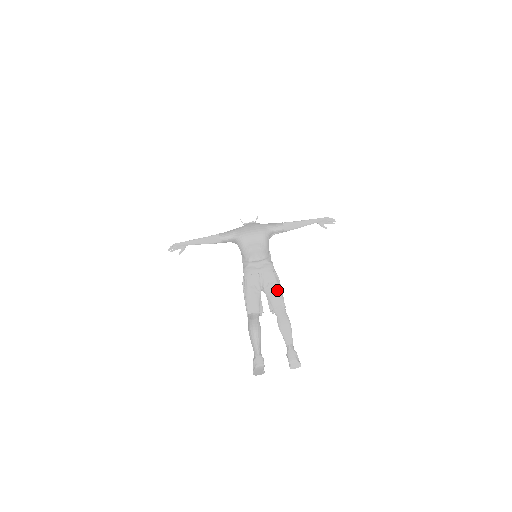
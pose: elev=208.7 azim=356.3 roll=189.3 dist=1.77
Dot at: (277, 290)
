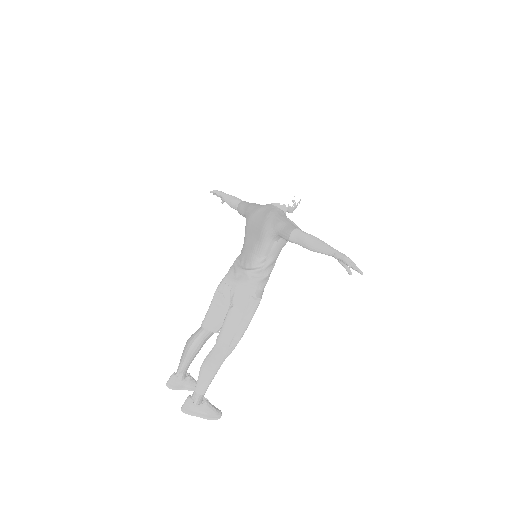
Dot at: (229, 320)
